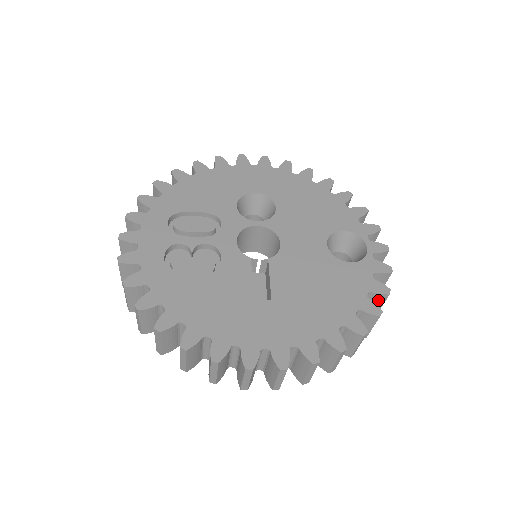
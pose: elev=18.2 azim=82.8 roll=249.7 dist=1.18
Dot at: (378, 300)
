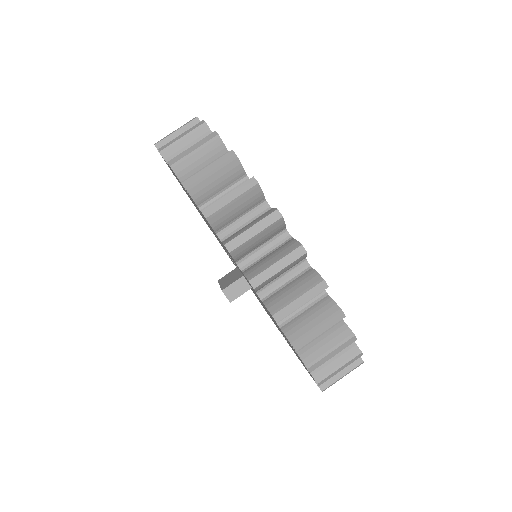
Dot at: occluded
